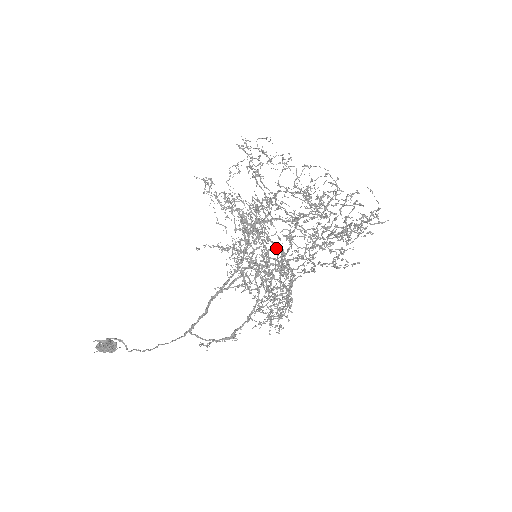
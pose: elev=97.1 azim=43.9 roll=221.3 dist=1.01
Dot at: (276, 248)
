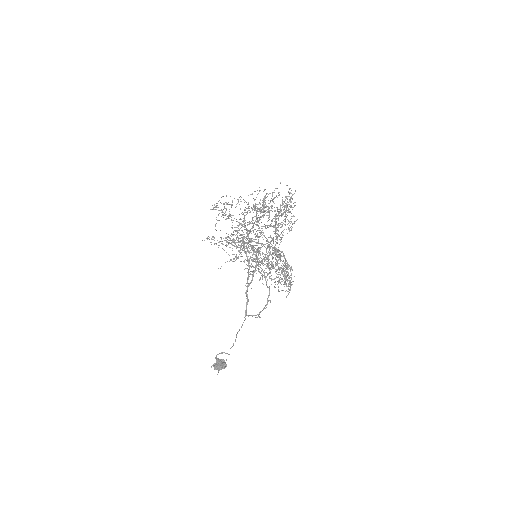
Dot at: occluded
